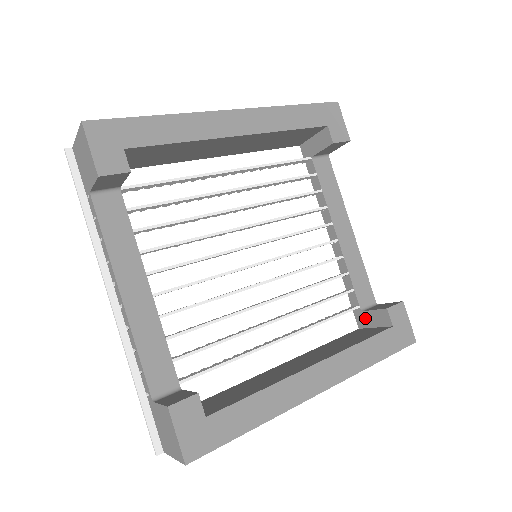
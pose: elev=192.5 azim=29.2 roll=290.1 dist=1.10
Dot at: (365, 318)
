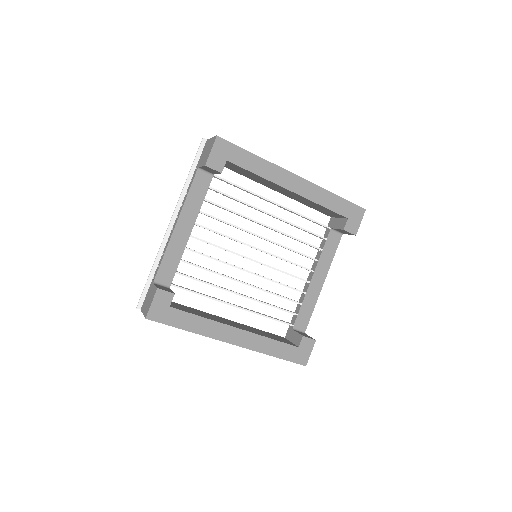
Dot at: (291, 334)
